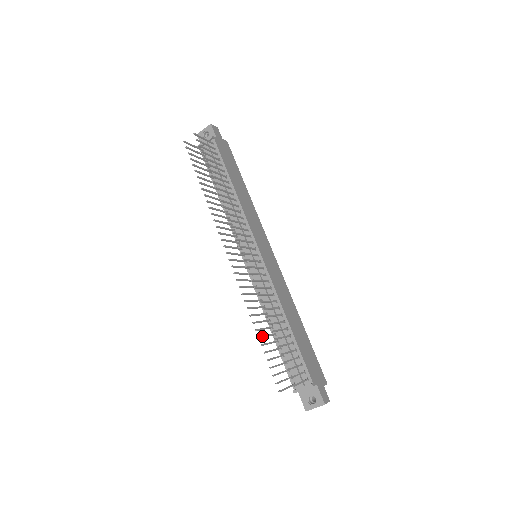
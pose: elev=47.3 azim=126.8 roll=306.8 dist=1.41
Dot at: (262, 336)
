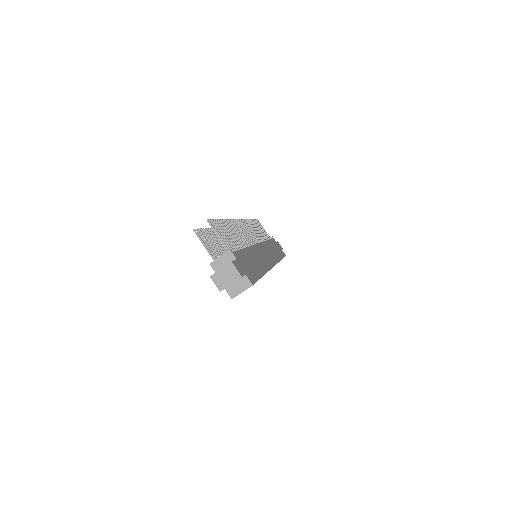
Dot at: (214, 233)
